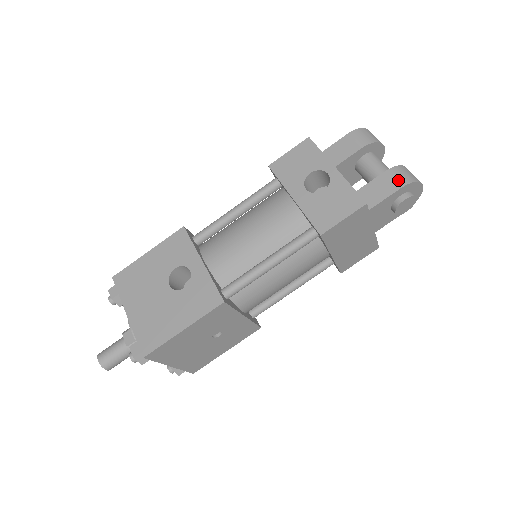
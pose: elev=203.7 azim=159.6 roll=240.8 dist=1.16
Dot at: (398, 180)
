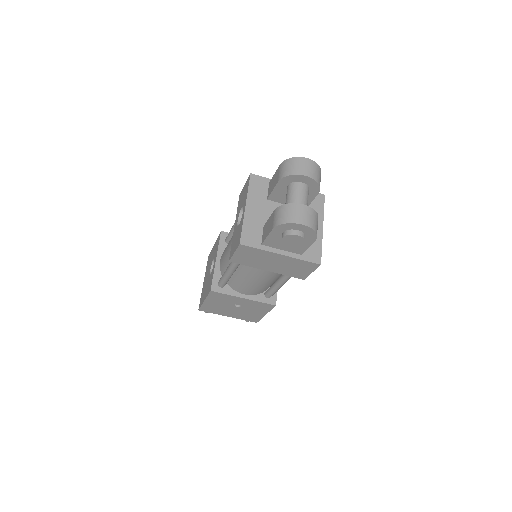
Dot at: (274, 221)
